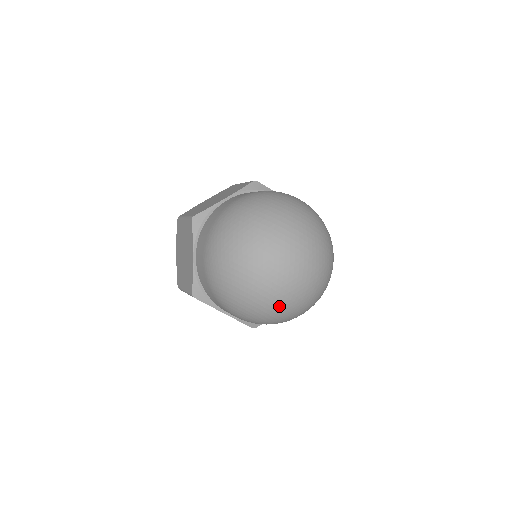
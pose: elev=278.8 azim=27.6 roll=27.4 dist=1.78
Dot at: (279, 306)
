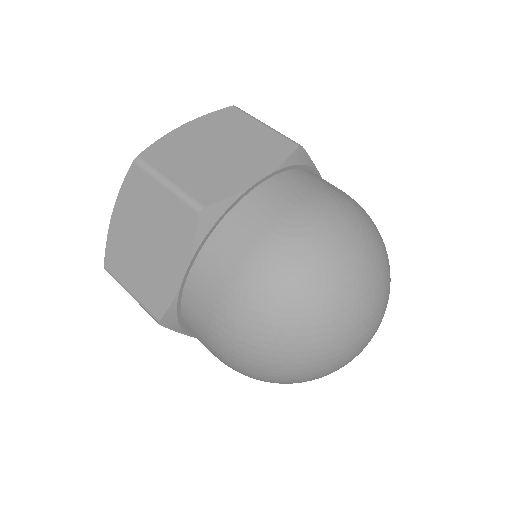
Dot at: occluded
